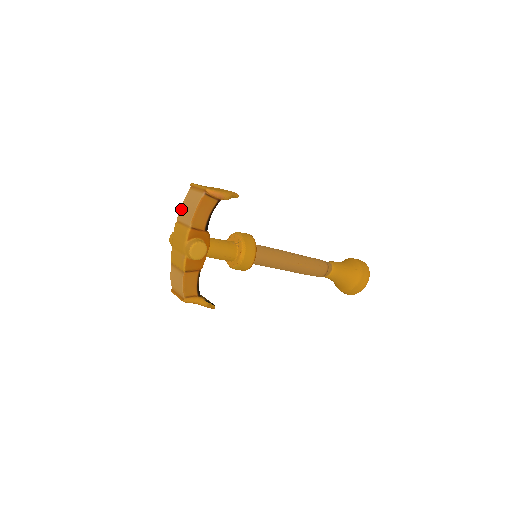
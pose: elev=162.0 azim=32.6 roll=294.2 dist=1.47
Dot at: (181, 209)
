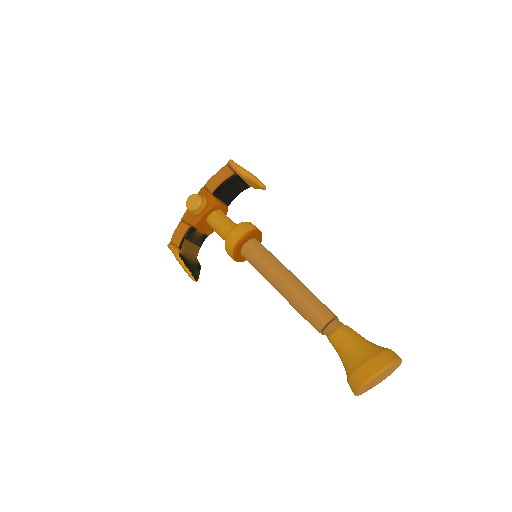
Dot at: occluded
